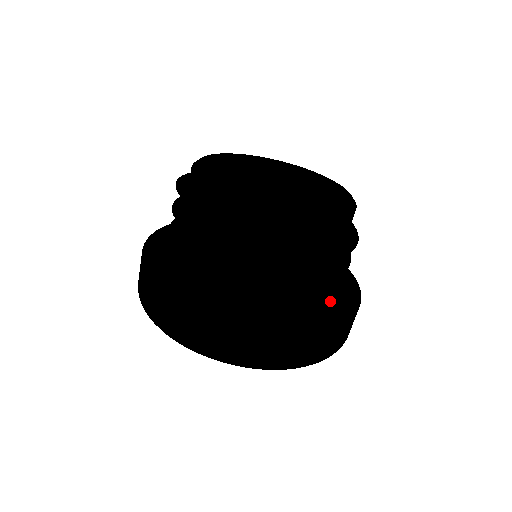
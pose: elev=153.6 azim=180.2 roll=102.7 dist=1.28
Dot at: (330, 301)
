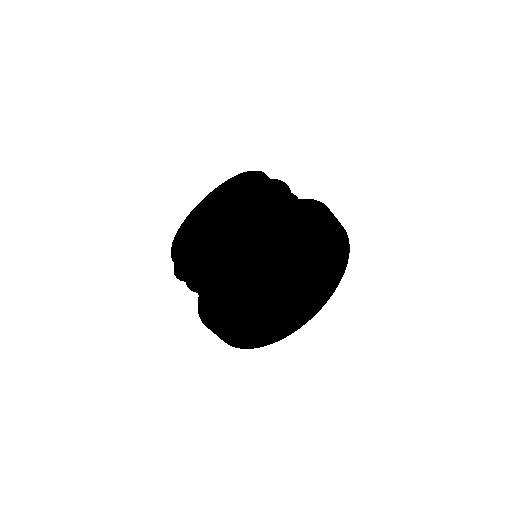
Dot at: (311, 248)
